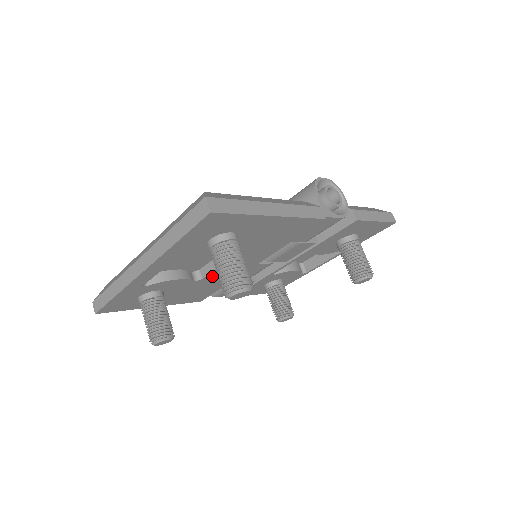
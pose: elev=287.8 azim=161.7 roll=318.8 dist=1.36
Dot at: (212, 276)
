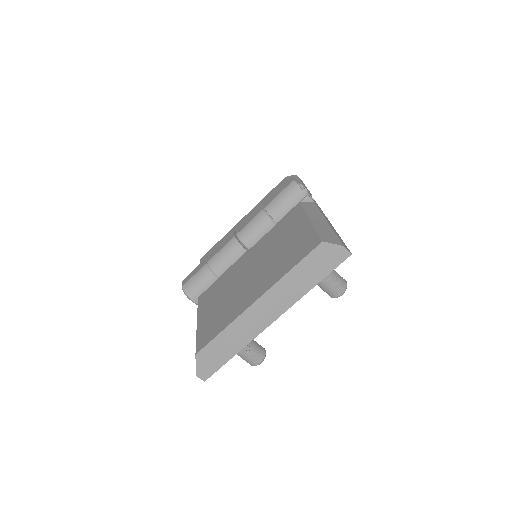
Dot at: occluded
